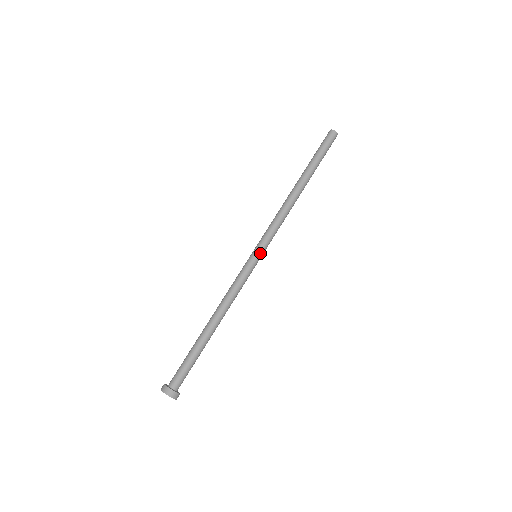
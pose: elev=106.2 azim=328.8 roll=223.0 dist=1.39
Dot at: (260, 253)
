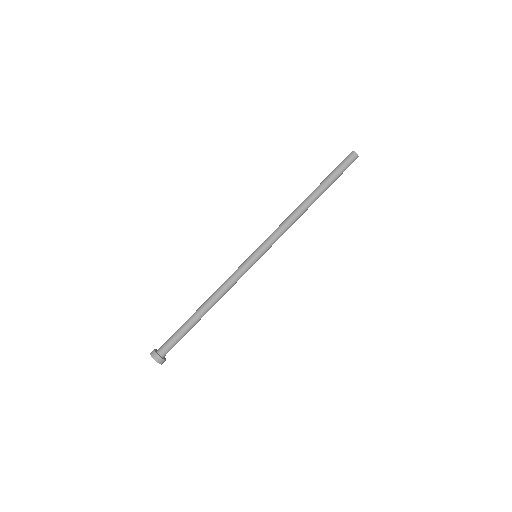
Dot at: (261, 256)
